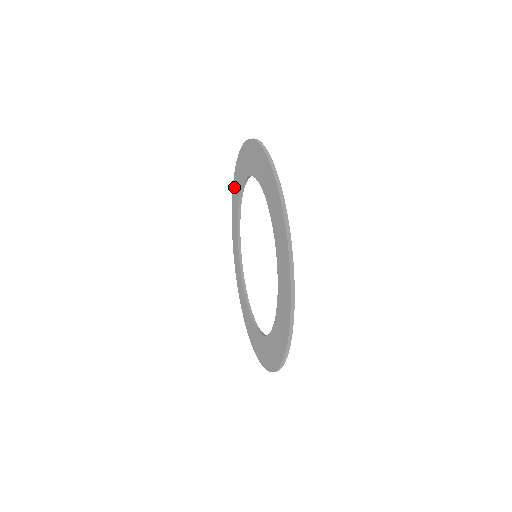
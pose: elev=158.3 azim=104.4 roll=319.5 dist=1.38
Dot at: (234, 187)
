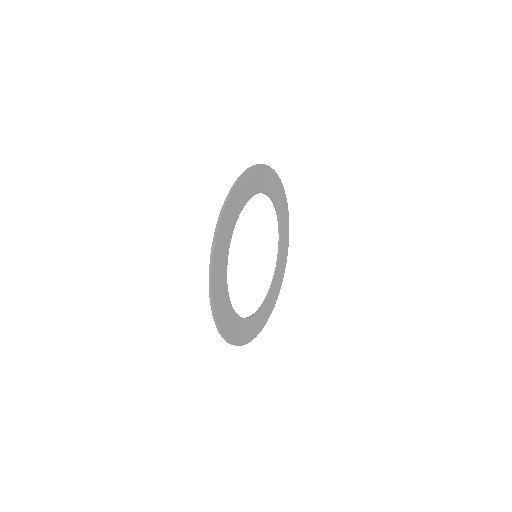
Dot at: occluded
